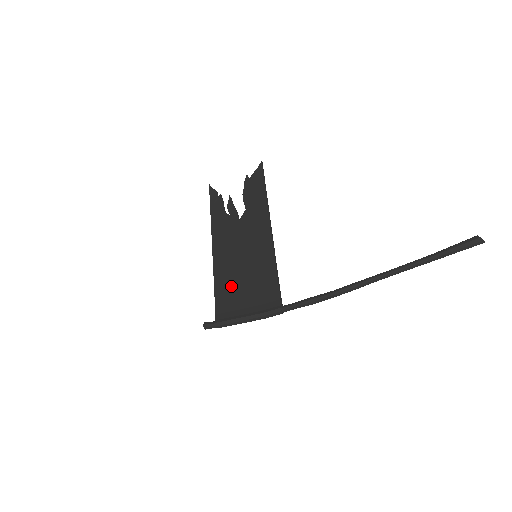
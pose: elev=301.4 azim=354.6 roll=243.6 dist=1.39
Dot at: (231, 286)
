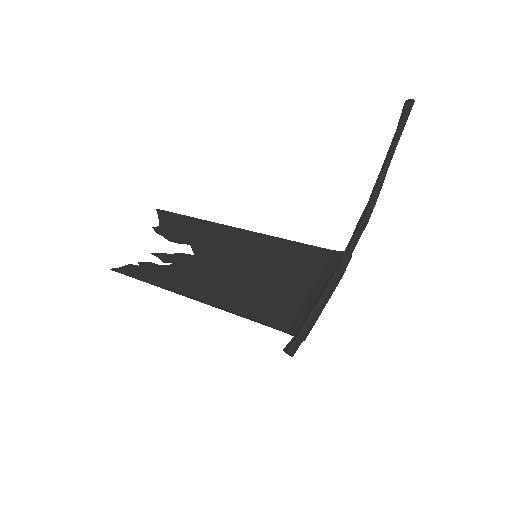
Dot at: (266, 296)
